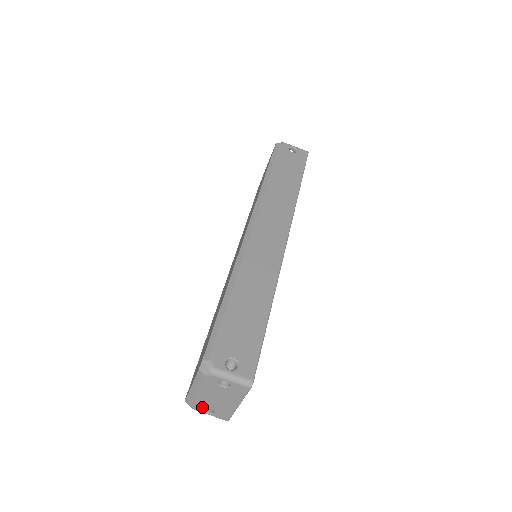
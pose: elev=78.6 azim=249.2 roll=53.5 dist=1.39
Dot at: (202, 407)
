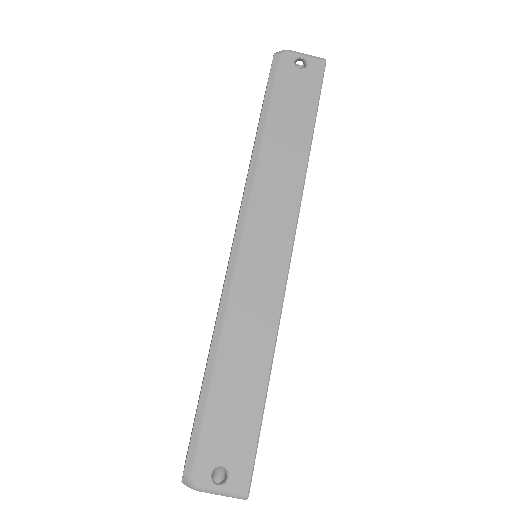
Dot at: occluded
